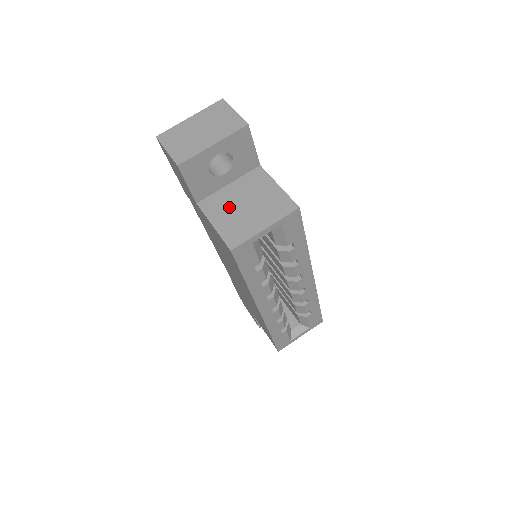
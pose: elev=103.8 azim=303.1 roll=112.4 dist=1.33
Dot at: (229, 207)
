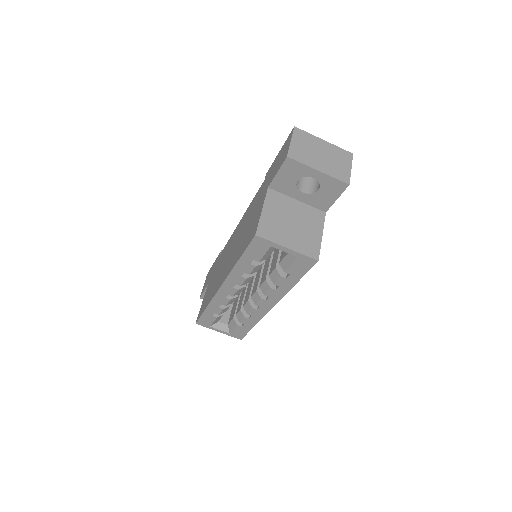
Dot at: (283, 212)
